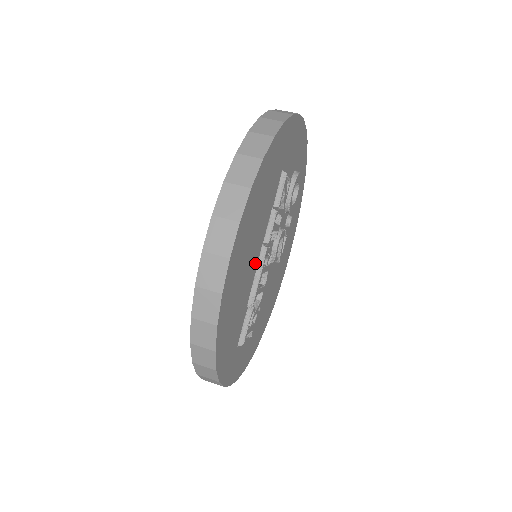
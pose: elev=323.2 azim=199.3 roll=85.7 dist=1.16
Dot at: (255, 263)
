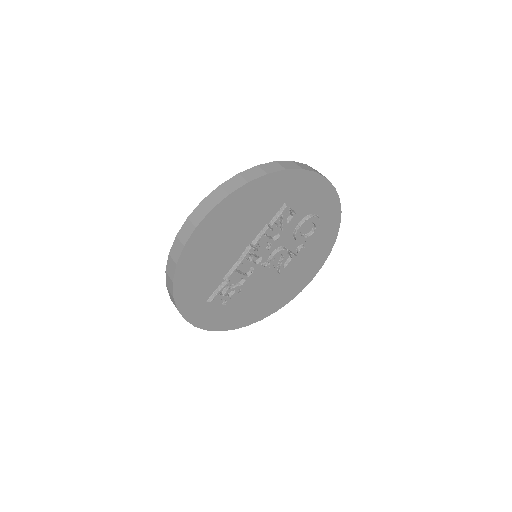
Dot at: (237, 252)
